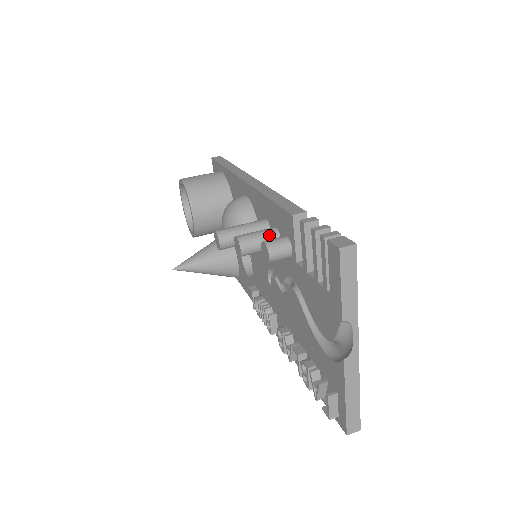
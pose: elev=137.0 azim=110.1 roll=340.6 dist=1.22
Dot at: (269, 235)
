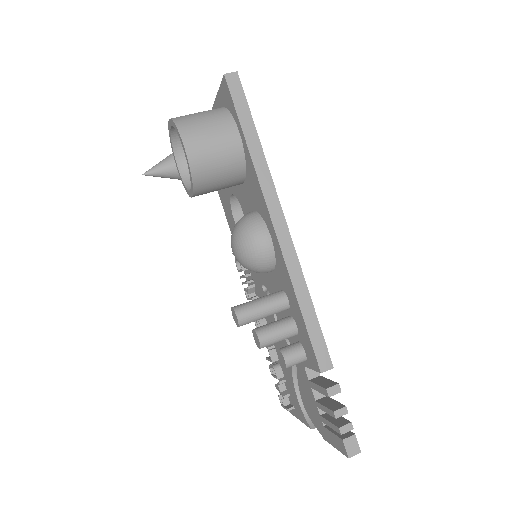
Dot at: (289, 336)
